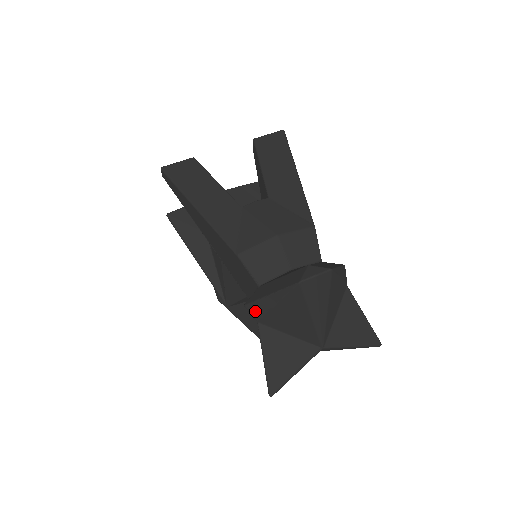
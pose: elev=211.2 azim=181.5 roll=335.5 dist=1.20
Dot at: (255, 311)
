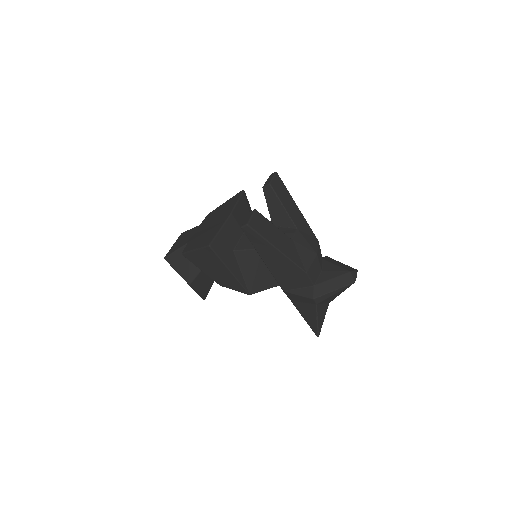
Dot at: (319, 300)
